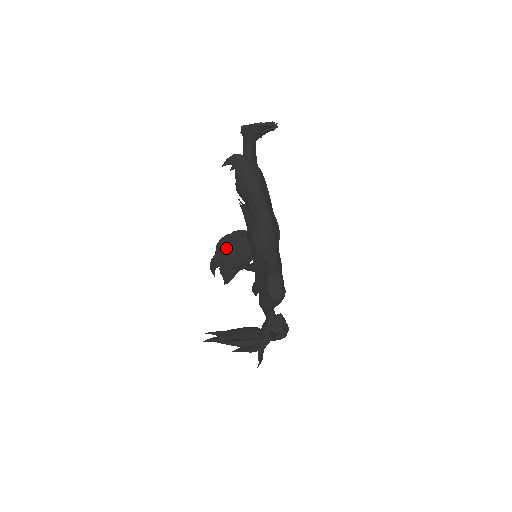
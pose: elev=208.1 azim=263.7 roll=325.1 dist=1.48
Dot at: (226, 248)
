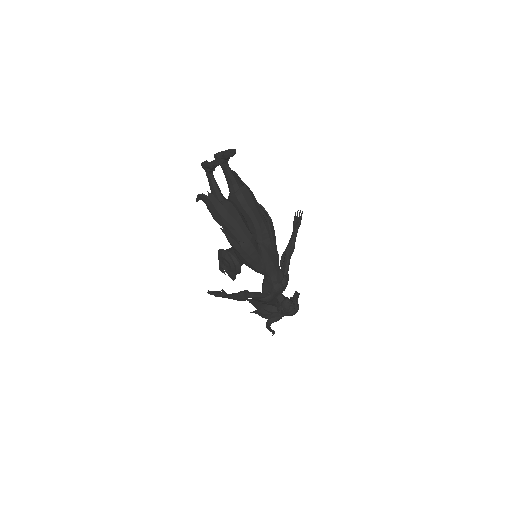
Dot at: (221, 260)
